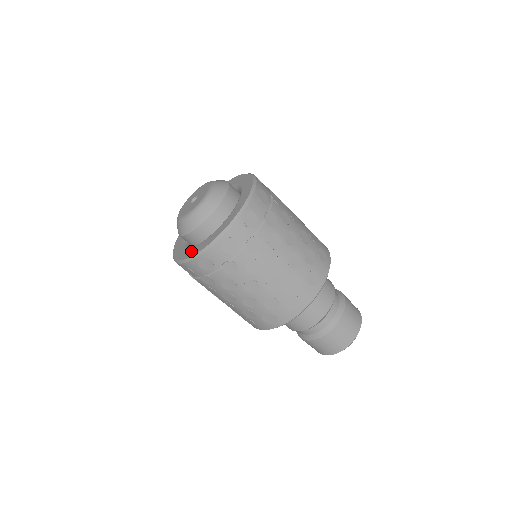
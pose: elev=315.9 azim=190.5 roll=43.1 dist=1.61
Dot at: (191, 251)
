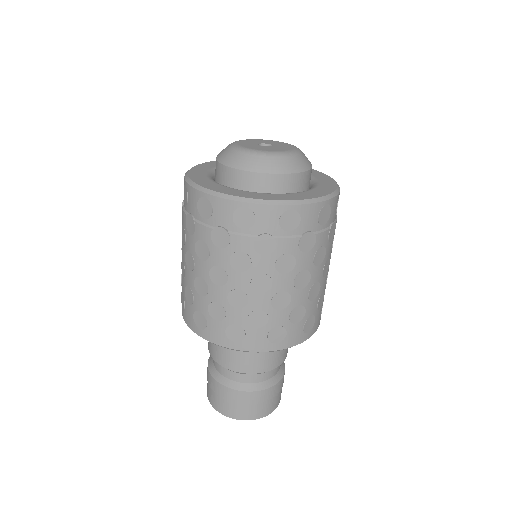
Dot at: (304, 194)
